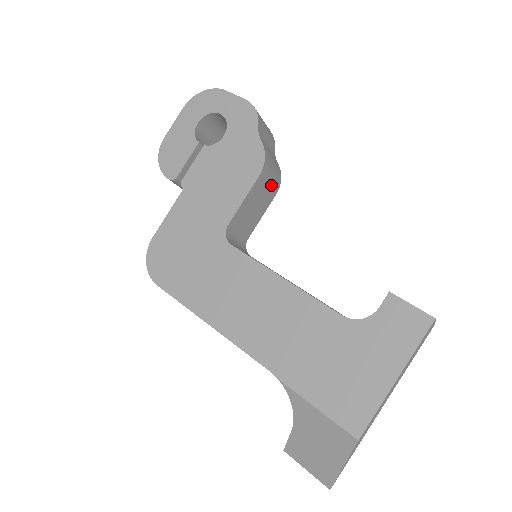
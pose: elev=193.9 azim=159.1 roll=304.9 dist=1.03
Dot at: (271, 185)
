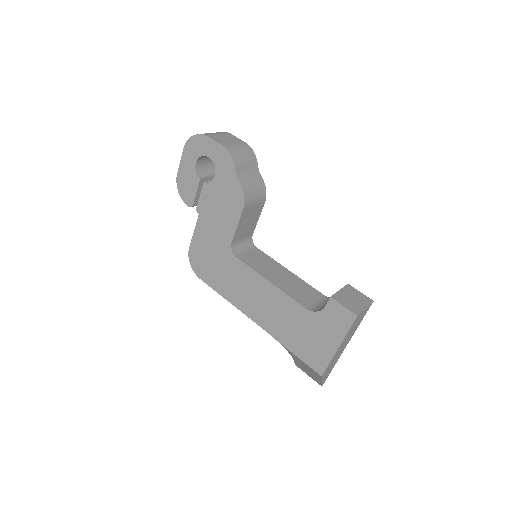
Dot at: (257, 203)
